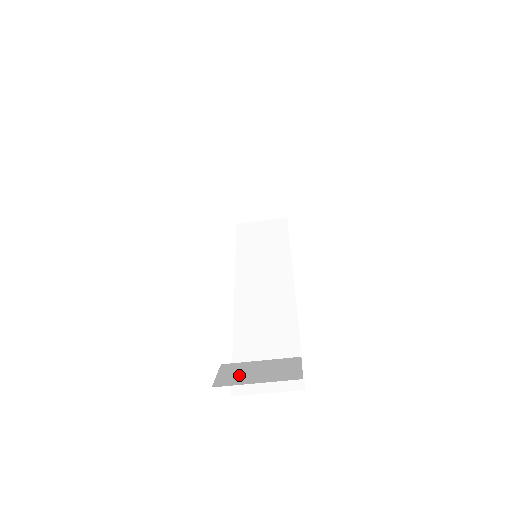
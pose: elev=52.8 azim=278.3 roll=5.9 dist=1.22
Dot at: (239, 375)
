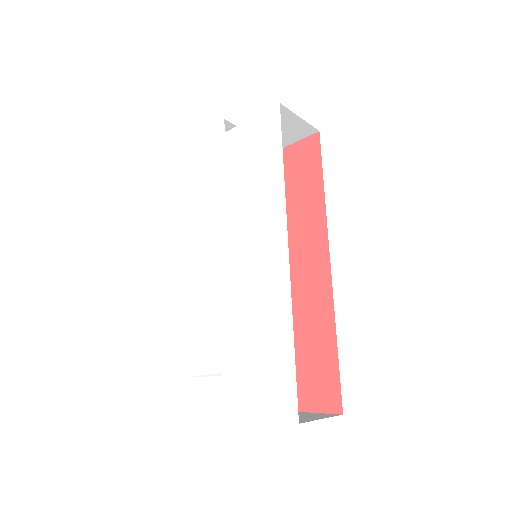
Dot at: occluded
